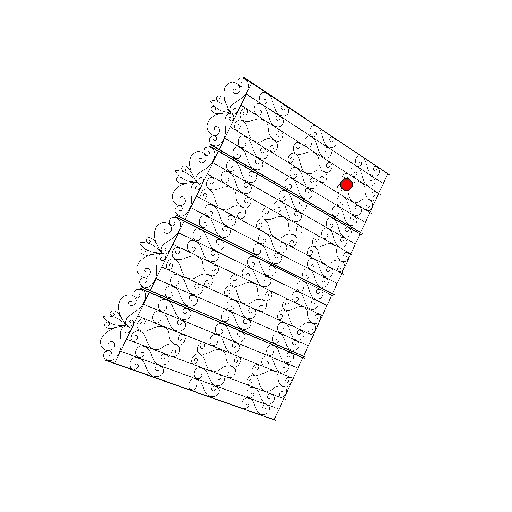
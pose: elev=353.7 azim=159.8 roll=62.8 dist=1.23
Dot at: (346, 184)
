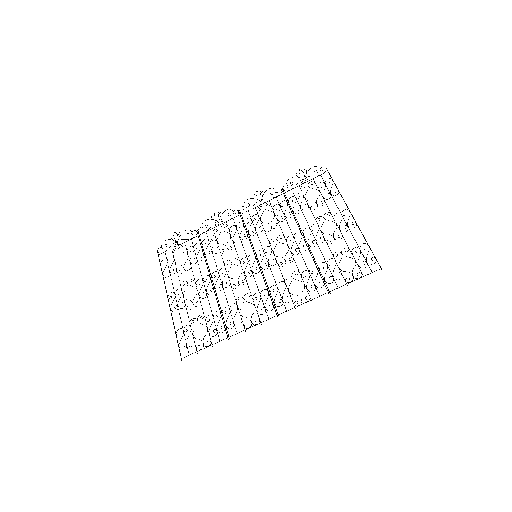
Dot at: occluded
